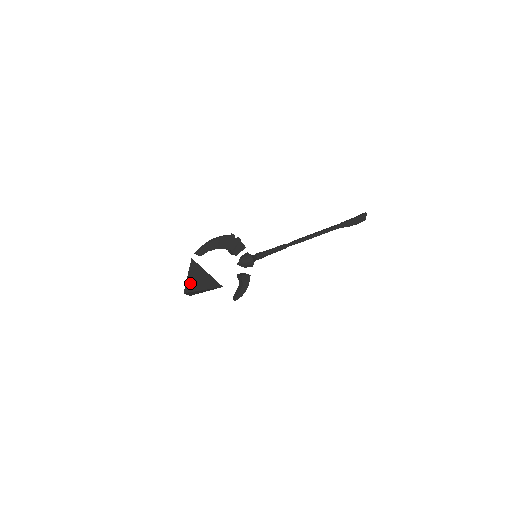
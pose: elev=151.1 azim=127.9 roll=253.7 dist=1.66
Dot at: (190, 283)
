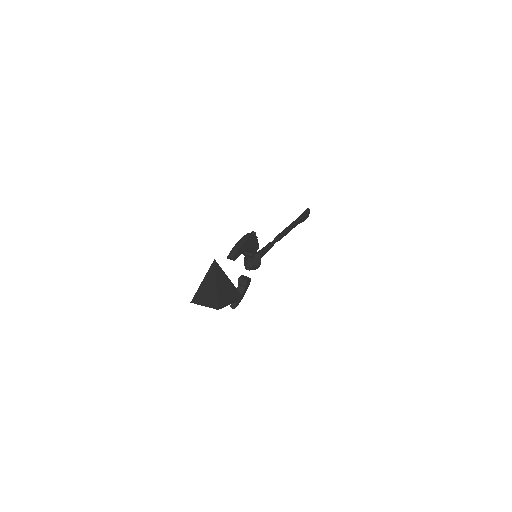
Dot at: (220, 295)
